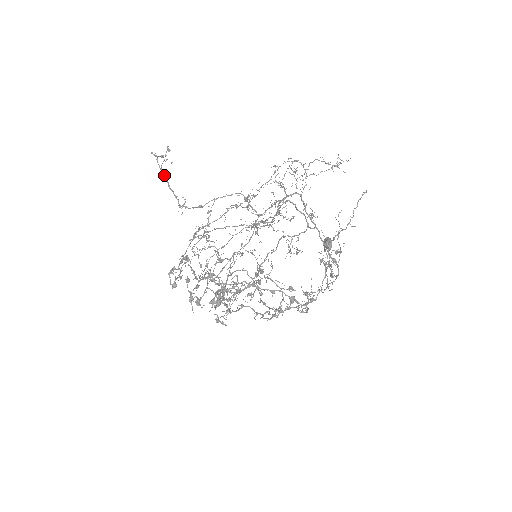
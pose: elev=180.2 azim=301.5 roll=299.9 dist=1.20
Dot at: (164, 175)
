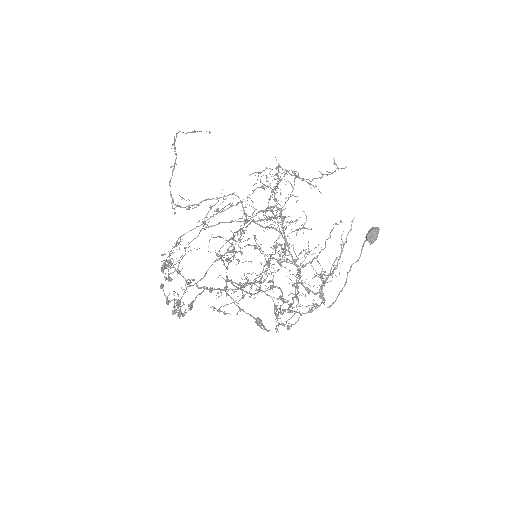
Dot at: (174, 165)
